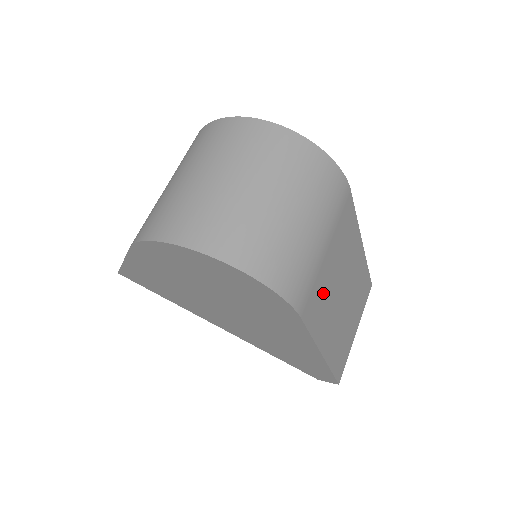
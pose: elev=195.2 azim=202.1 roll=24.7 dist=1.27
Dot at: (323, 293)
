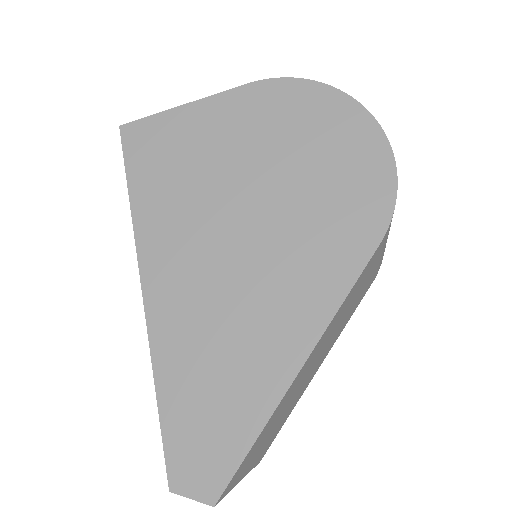
Dot at: (355, 293)
